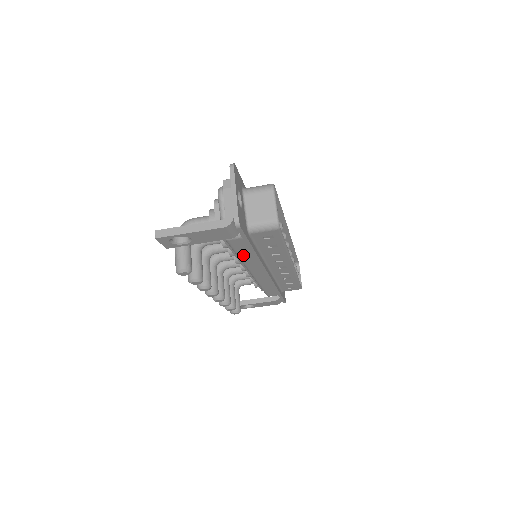
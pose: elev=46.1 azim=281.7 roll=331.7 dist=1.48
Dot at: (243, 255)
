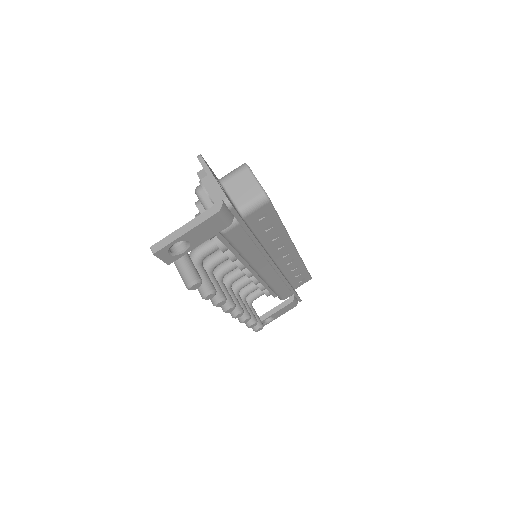
Dot at: (245, 249)
